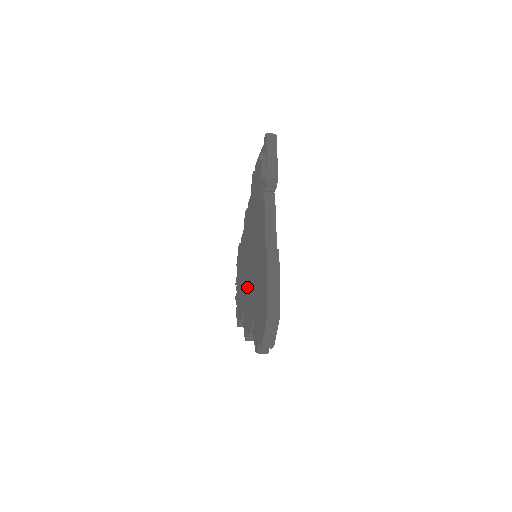
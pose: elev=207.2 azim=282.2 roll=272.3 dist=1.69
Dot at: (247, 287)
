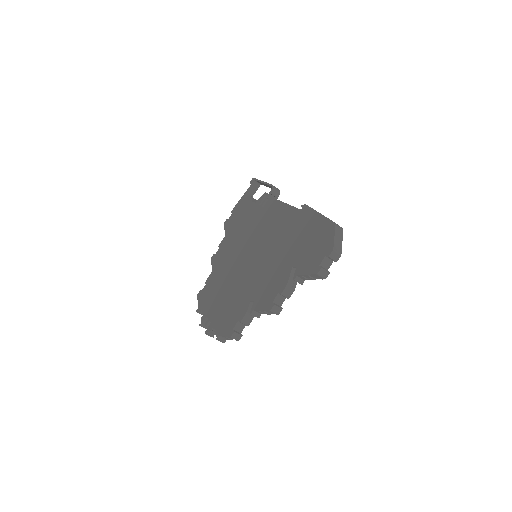
Dot at: (253, 277)
